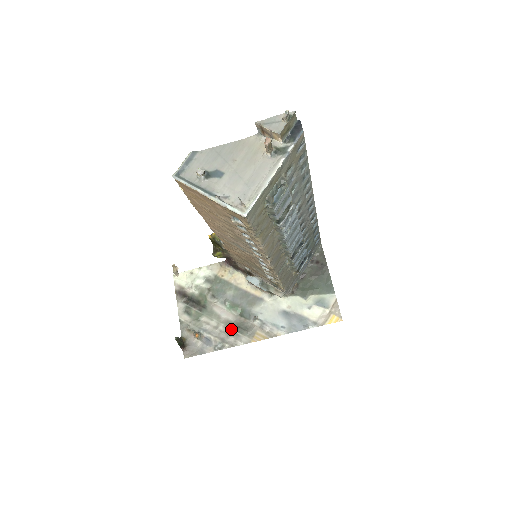
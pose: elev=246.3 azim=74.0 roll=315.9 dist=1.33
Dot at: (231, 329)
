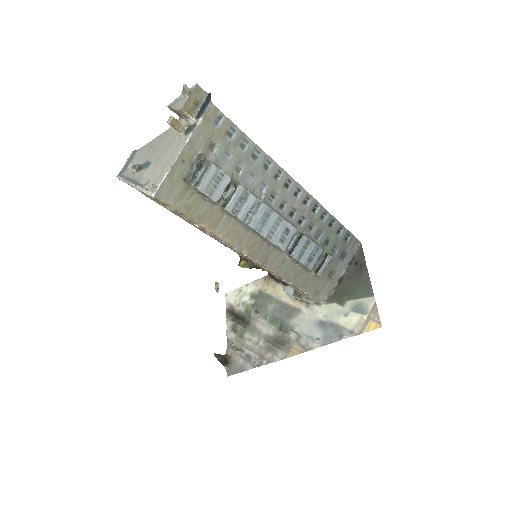
Dot at: (270, 344)
